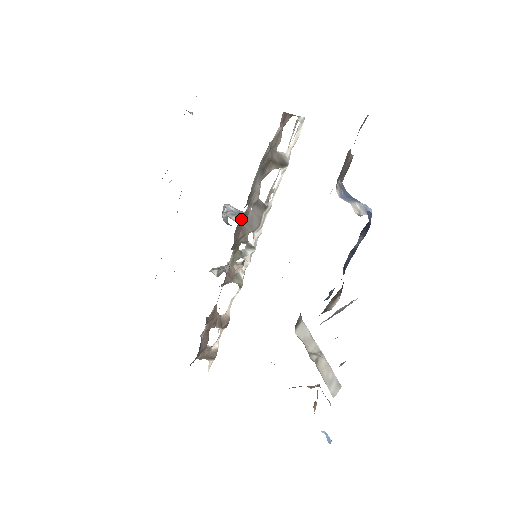
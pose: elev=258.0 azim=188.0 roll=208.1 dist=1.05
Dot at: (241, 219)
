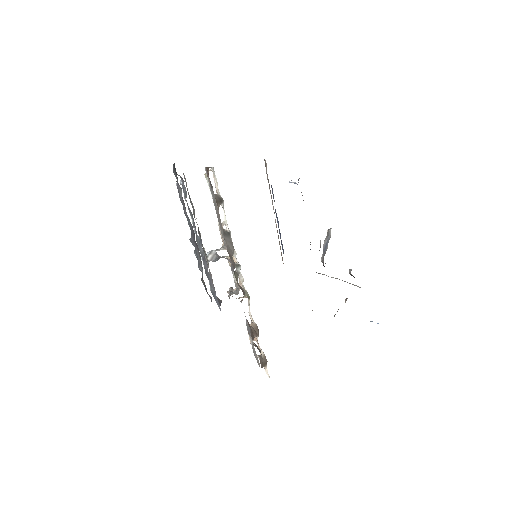
Dot at: (226, 246)
